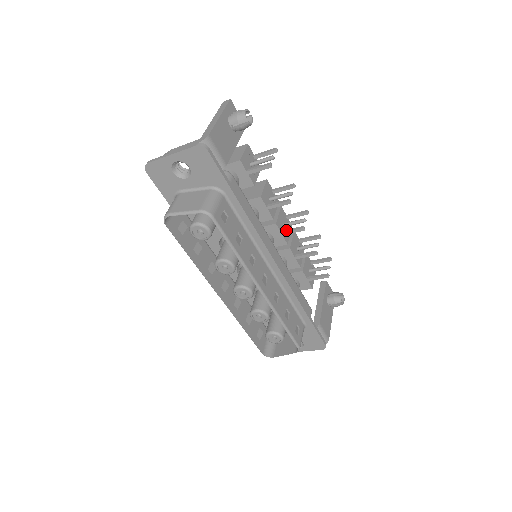
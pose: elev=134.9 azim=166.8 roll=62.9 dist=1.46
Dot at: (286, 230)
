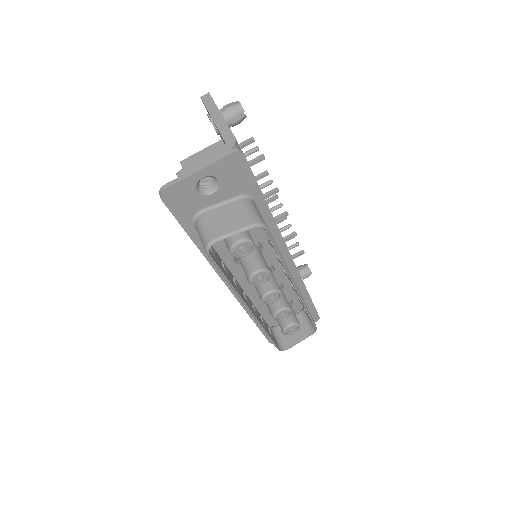
Dot at: occluded
